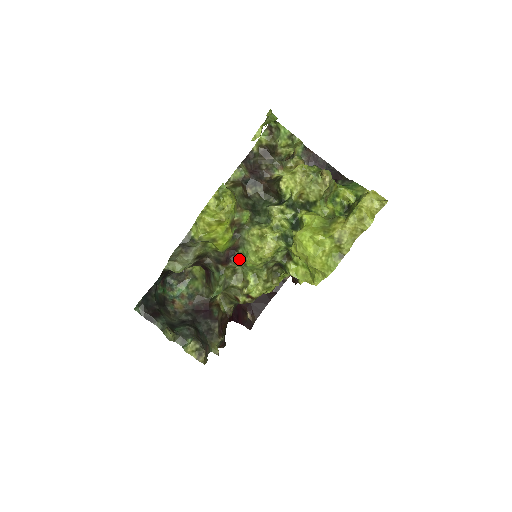
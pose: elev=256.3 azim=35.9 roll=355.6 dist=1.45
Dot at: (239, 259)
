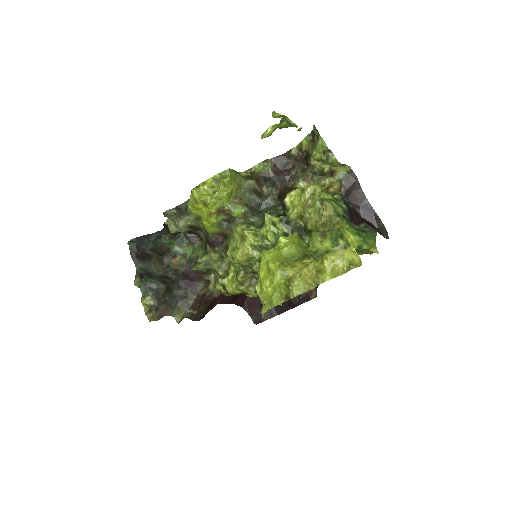
Dot at: (224, 248)
